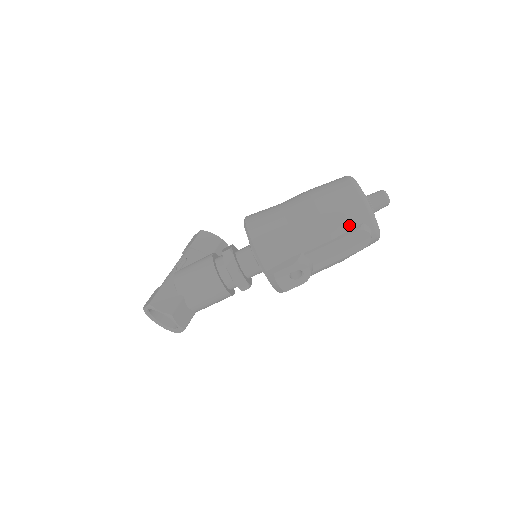
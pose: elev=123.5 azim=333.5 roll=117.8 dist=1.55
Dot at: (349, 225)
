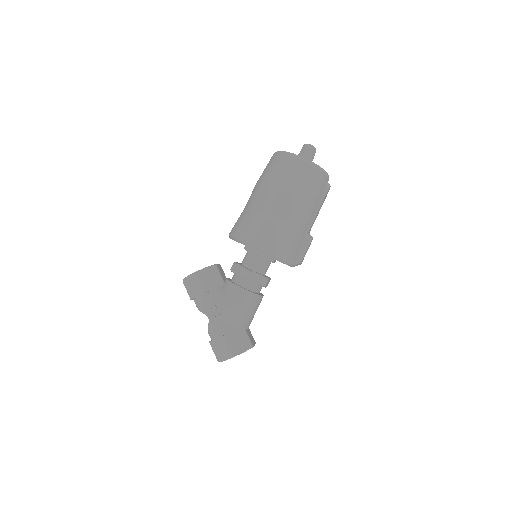
Dot at: (320, 192)
